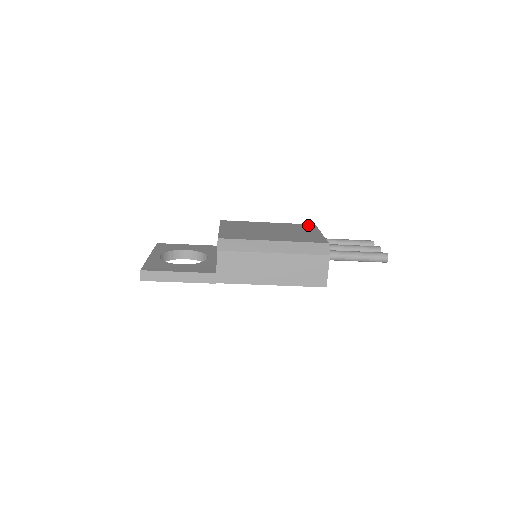
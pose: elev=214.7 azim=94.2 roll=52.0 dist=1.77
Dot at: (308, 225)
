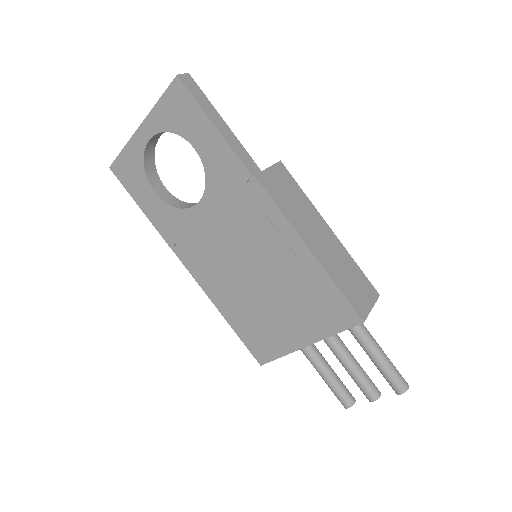
Dot at: occluded
